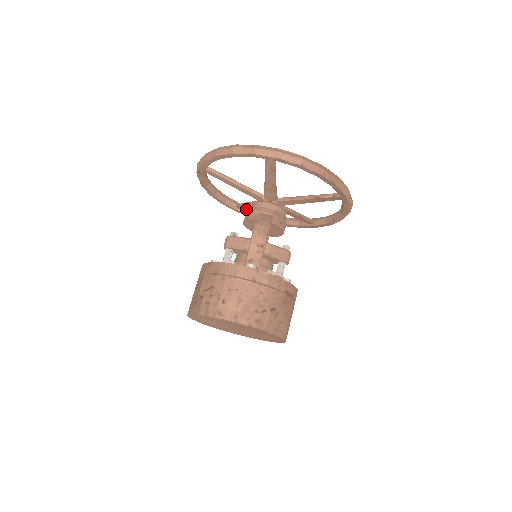
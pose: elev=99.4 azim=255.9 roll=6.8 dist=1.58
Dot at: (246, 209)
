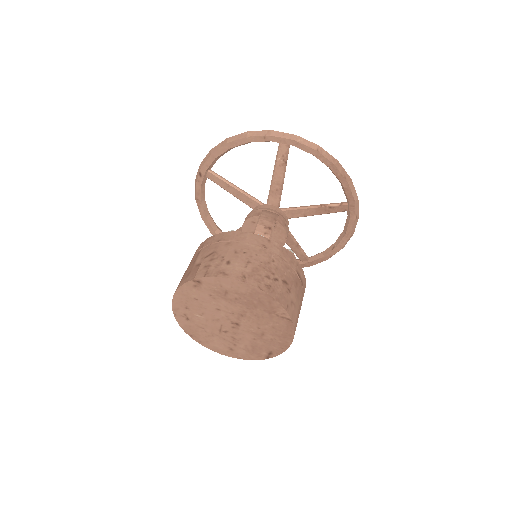
Dot at: occluded
